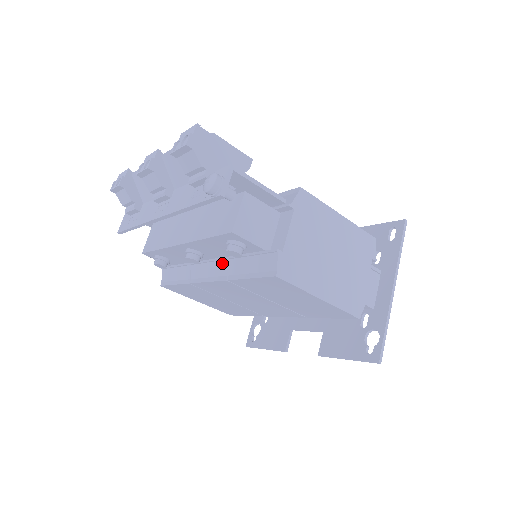
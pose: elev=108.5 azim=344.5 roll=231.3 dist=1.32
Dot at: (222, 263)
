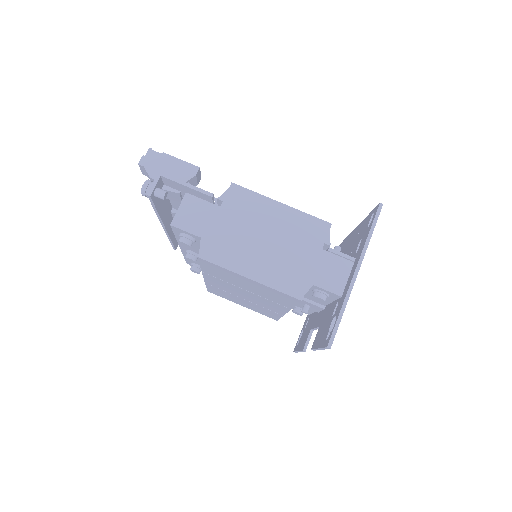
Dot at: occluded
